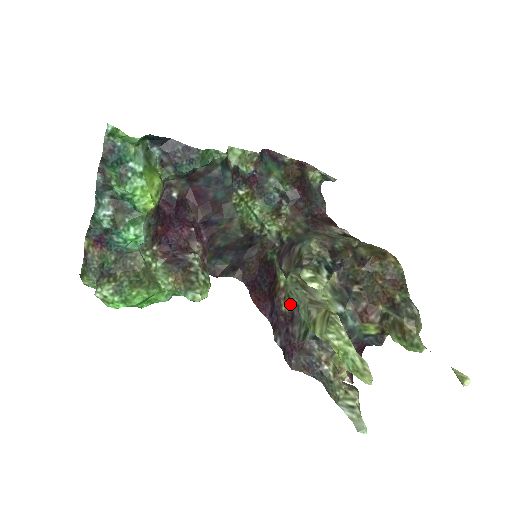
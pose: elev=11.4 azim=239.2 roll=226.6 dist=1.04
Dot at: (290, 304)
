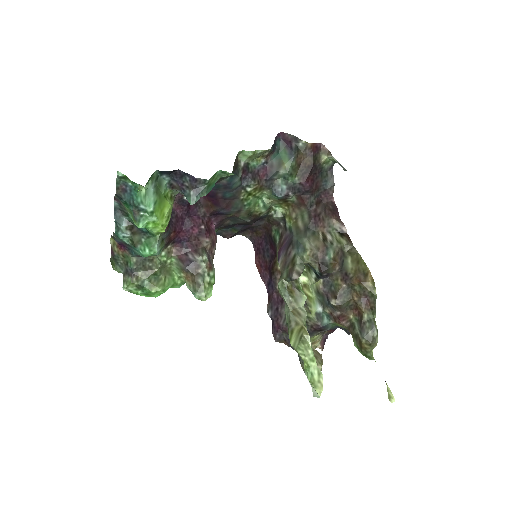
Dot at: occluded
